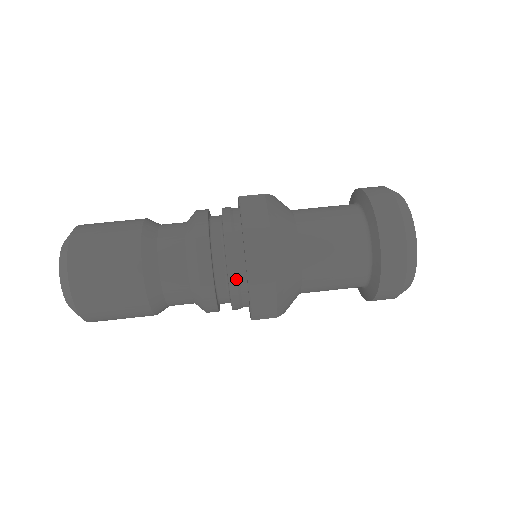
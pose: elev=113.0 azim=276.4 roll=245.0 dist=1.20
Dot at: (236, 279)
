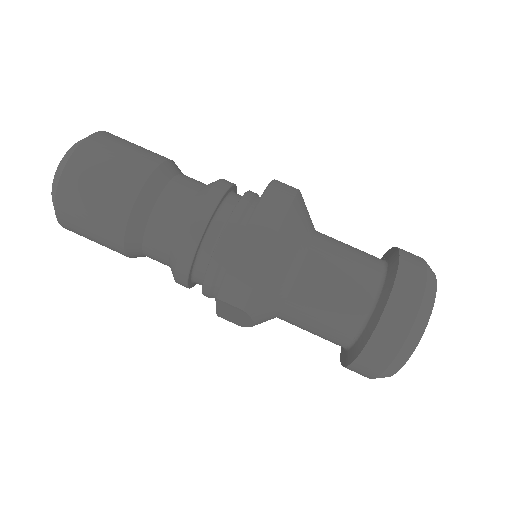
Dot at: (226, 244)
